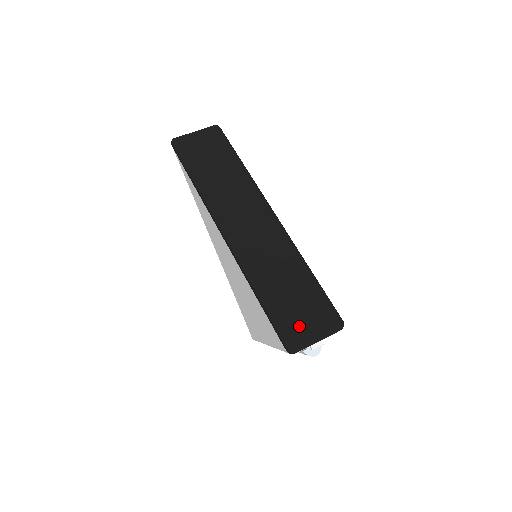
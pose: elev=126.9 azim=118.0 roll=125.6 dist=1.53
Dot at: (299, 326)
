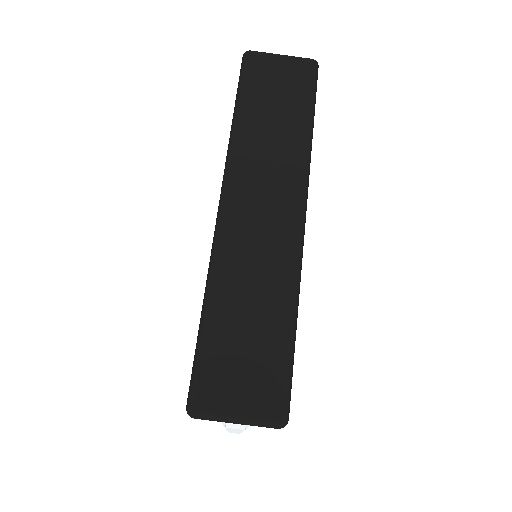
Dot at: (223, 387)
